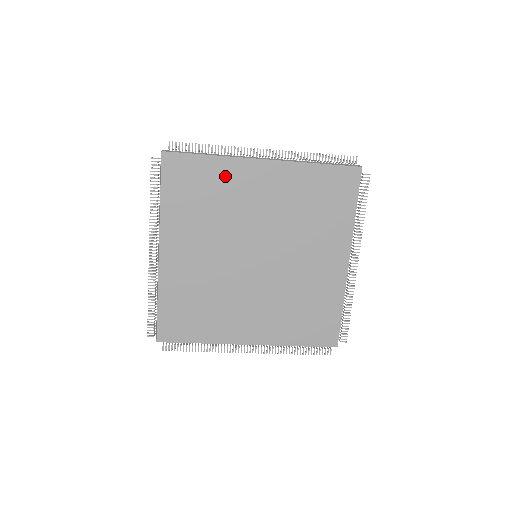
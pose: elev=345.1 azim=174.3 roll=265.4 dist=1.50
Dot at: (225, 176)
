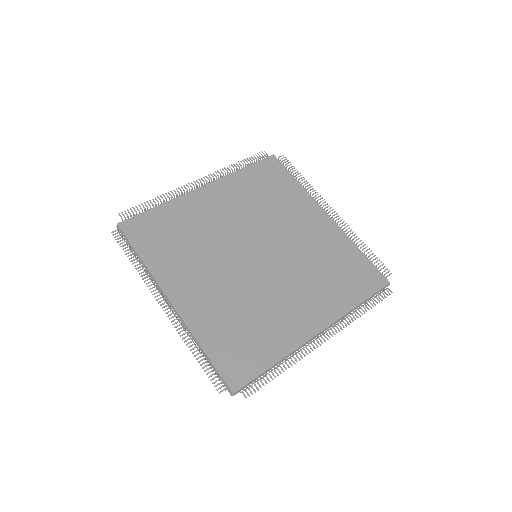
Dot at: (294, 197)
